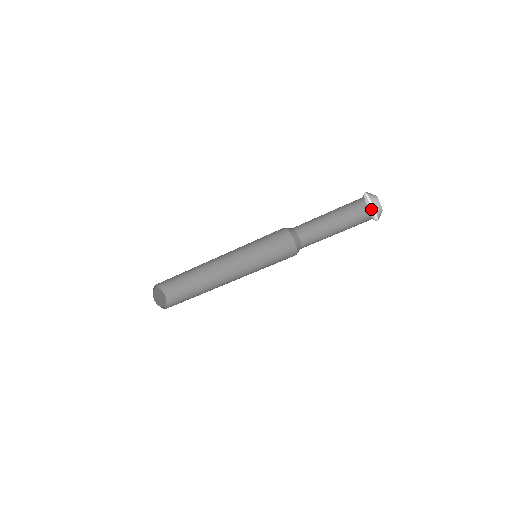
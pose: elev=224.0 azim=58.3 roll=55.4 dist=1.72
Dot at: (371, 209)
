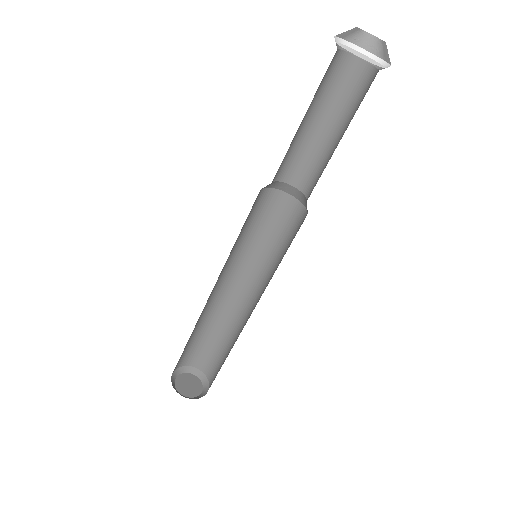
Dot at: occluded
